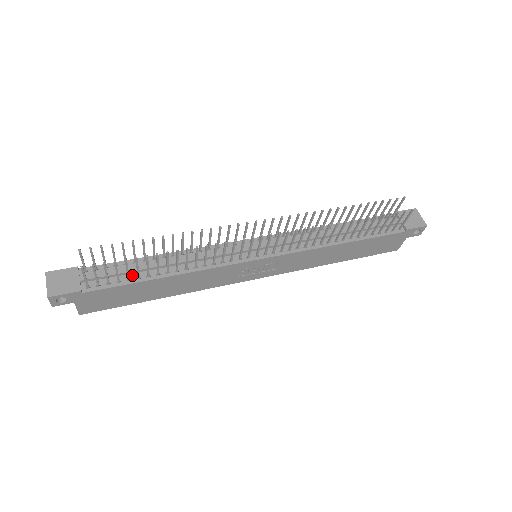
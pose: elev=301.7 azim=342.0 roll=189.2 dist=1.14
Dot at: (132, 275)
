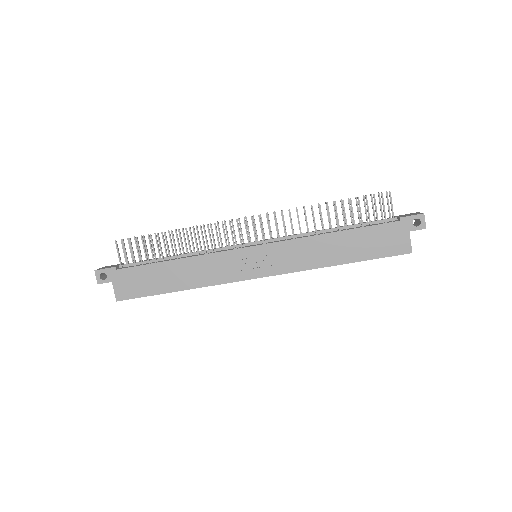
Dot at: (153, 262)
